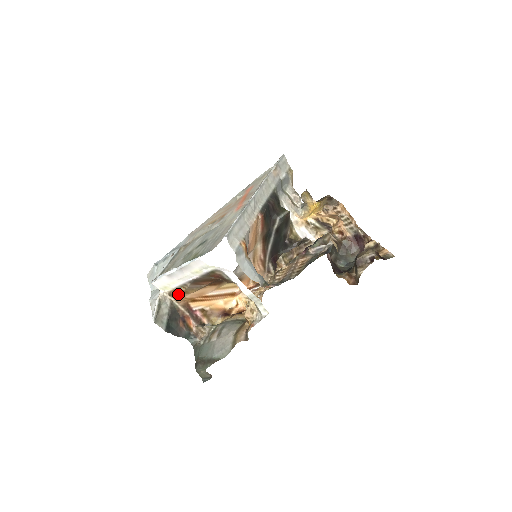
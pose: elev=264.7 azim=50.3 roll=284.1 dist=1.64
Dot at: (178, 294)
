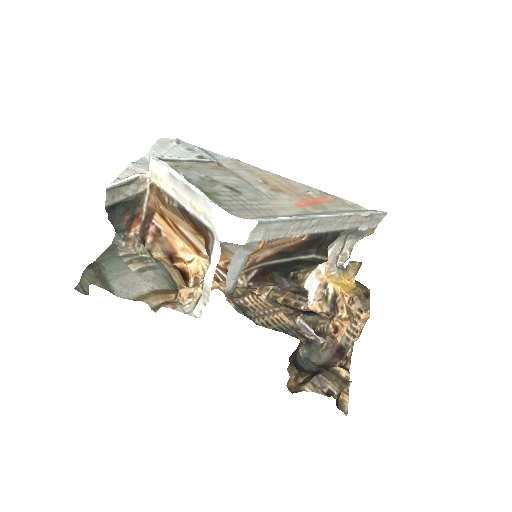
Dot at: (157, 196)
